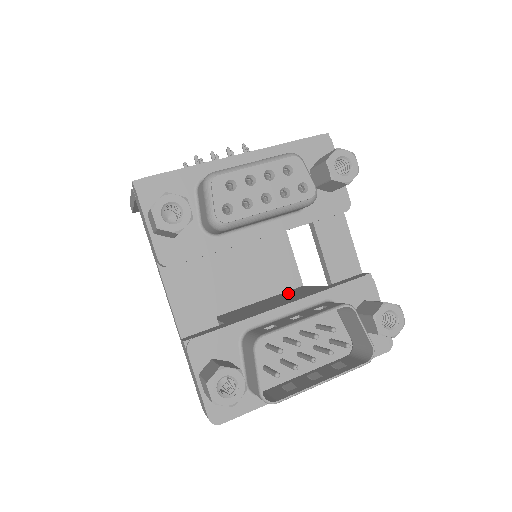
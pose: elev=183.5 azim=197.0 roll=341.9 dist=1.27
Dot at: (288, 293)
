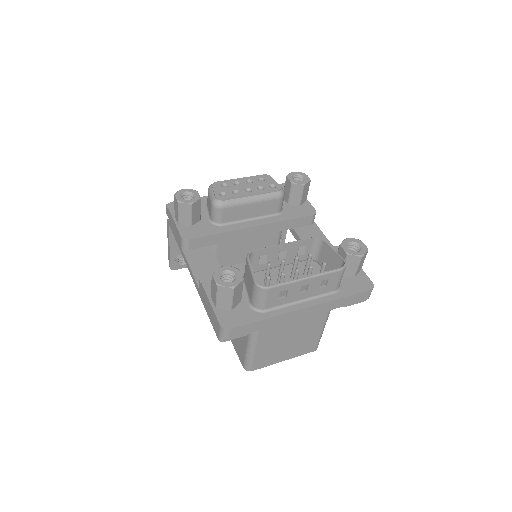
Dot at: occluded
